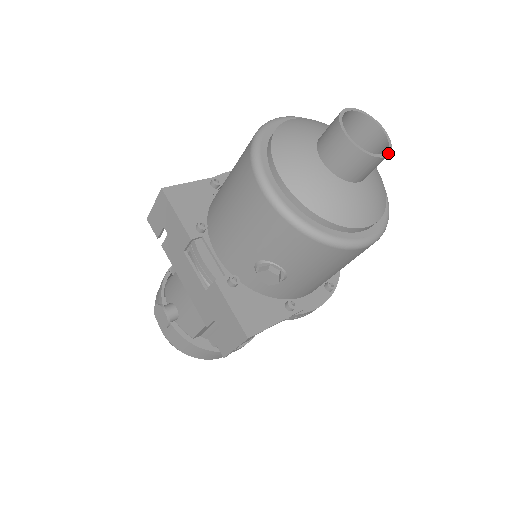
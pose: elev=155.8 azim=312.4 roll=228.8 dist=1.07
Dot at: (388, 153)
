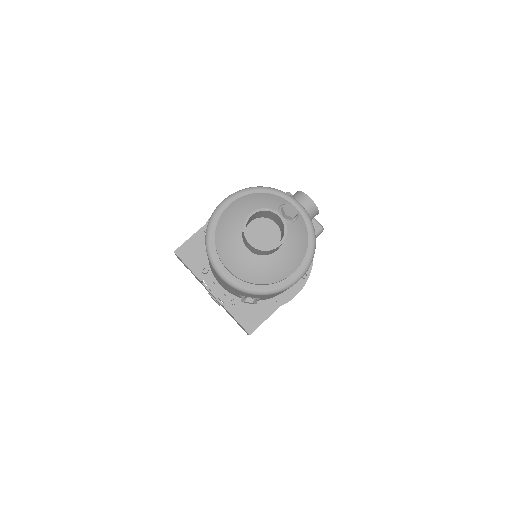
Dot at: (283, 239)
